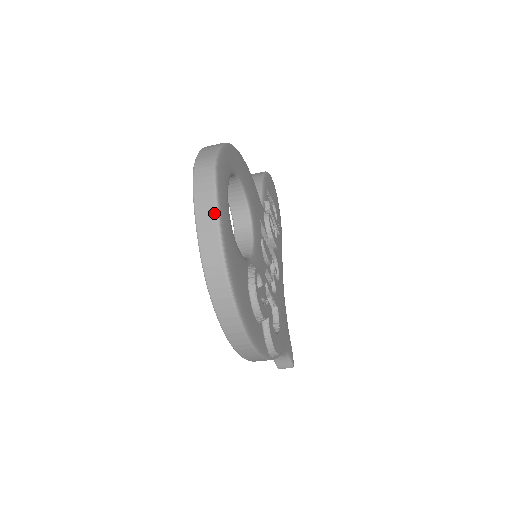
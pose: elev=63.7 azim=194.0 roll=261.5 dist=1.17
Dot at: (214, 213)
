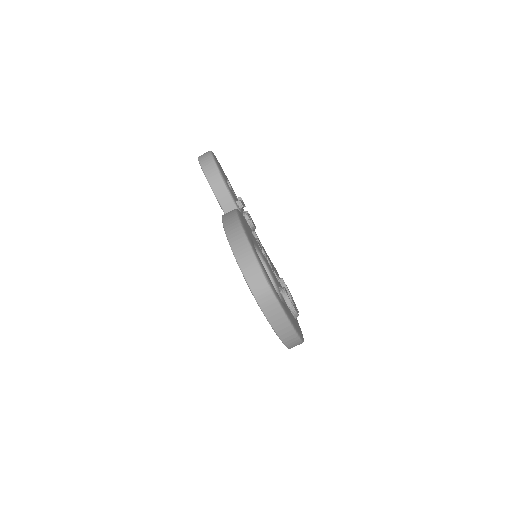
Dot at: (285, 319)
